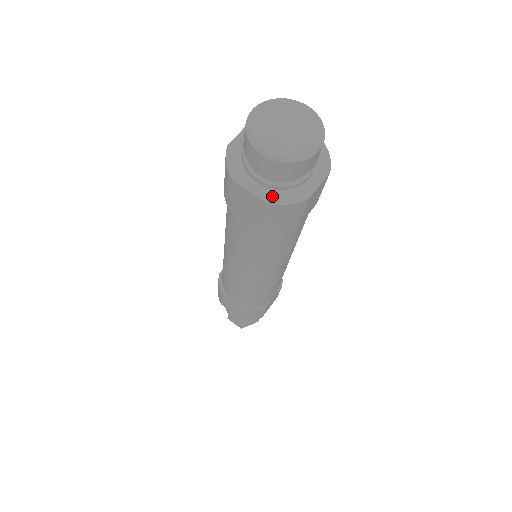
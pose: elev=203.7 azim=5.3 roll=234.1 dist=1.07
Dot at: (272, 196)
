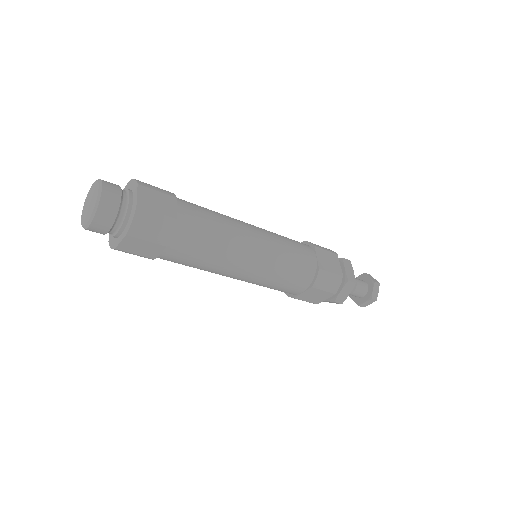
Dot at: (127, 229)
